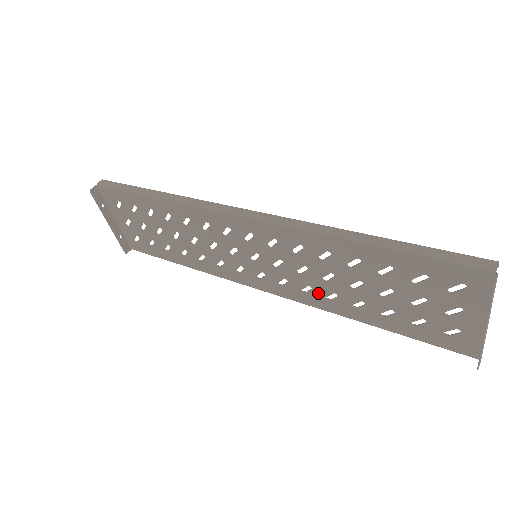
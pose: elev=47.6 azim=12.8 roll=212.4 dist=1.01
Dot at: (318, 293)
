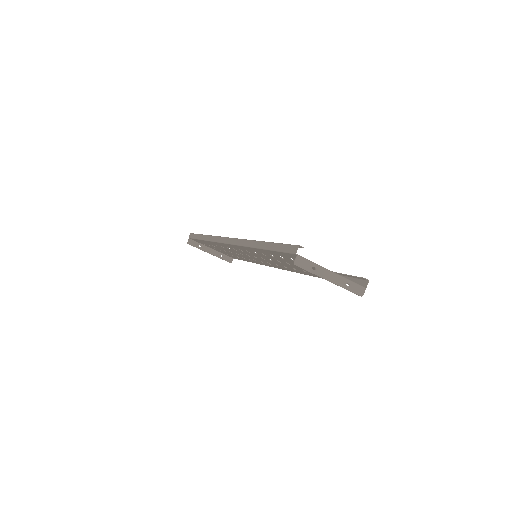
Dot at: (290, 268)
